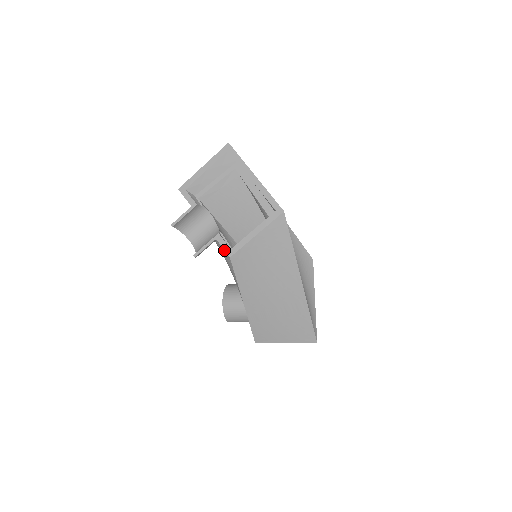
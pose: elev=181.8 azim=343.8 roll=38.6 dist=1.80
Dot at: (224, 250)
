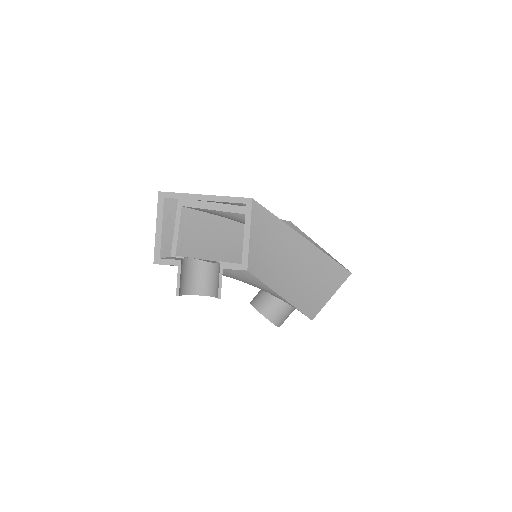
Dot at: (237, 270)
